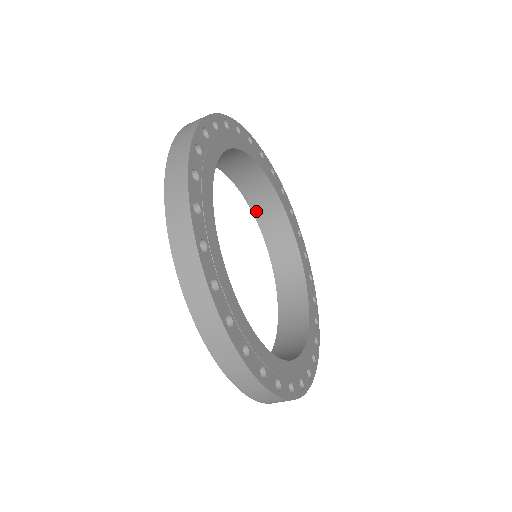
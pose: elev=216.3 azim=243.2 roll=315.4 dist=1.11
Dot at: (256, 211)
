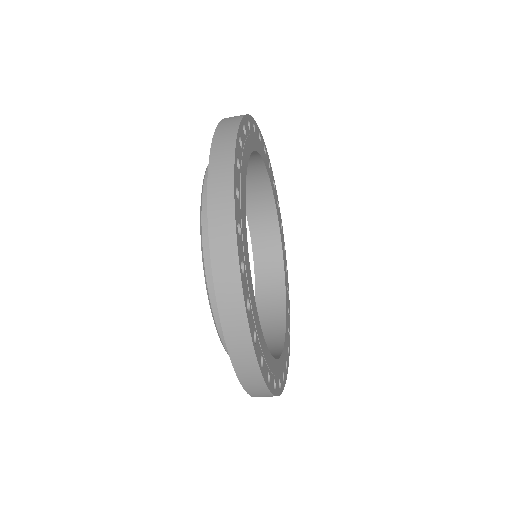
Dot at: (251, 217)
